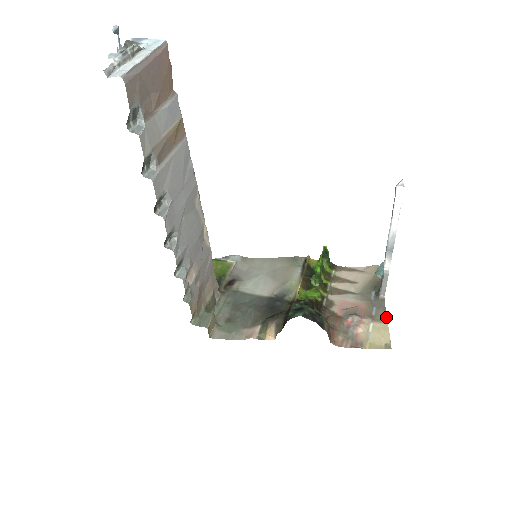
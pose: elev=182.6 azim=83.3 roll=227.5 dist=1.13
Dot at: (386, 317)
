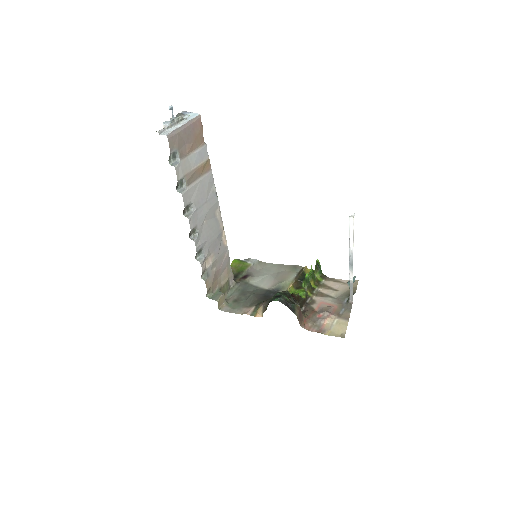
Dot at: (349, 316)
